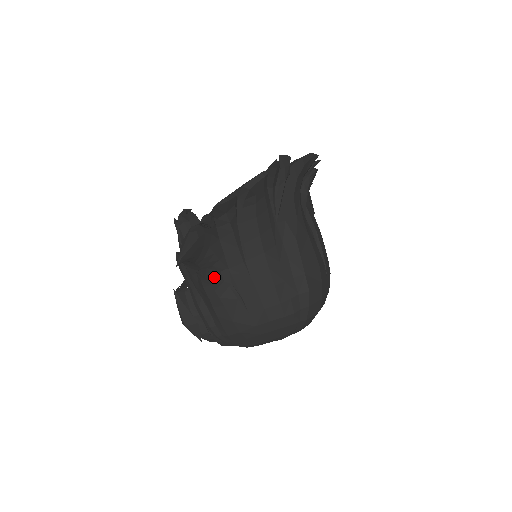
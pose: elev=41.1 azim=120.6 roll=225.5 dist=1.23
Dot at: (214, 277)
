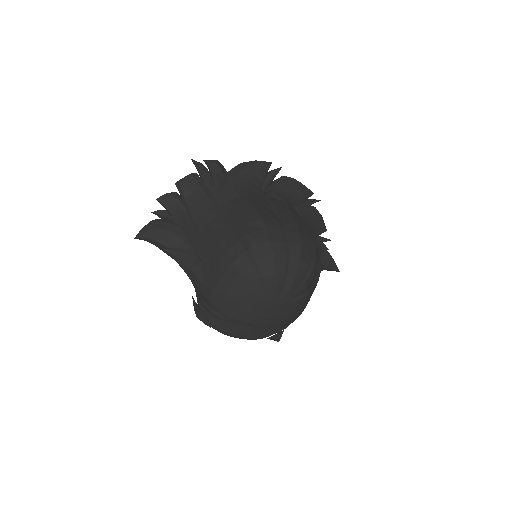
Dot at: (182, 254)
